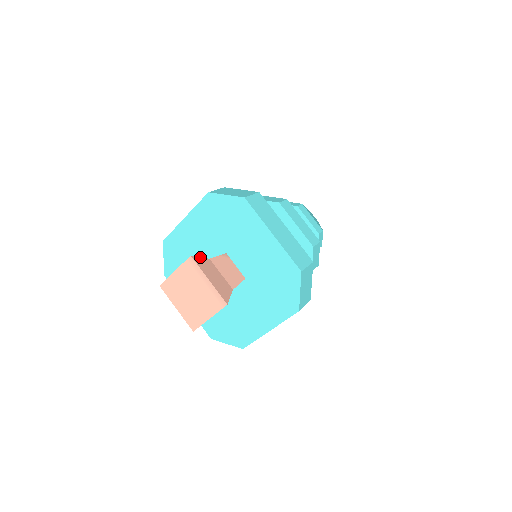
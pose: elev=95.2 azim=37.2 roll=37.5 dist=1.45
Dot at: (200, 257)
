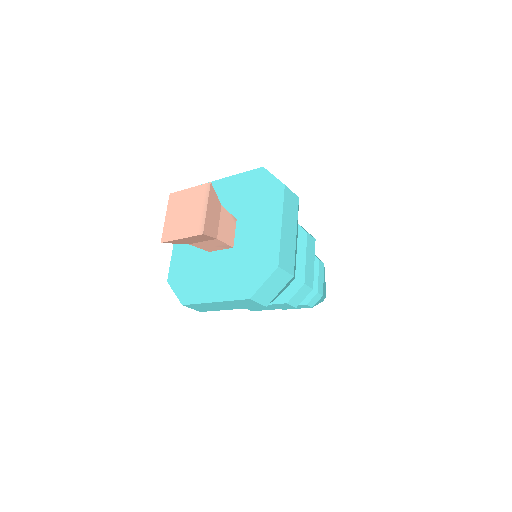
Dot at: occluded
